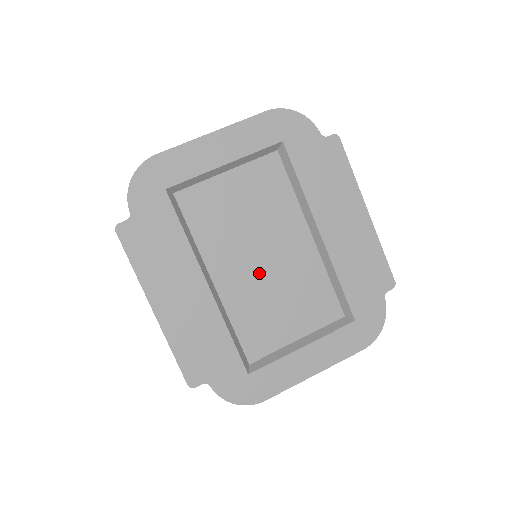
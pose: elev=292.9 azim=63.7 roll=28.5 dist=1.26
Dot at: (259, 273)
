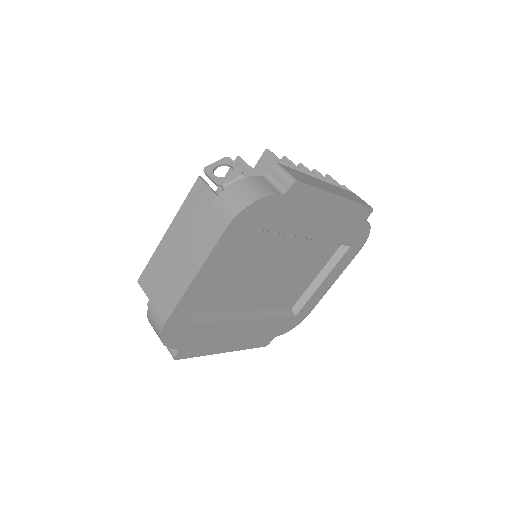
Dot at: (275, 282)
